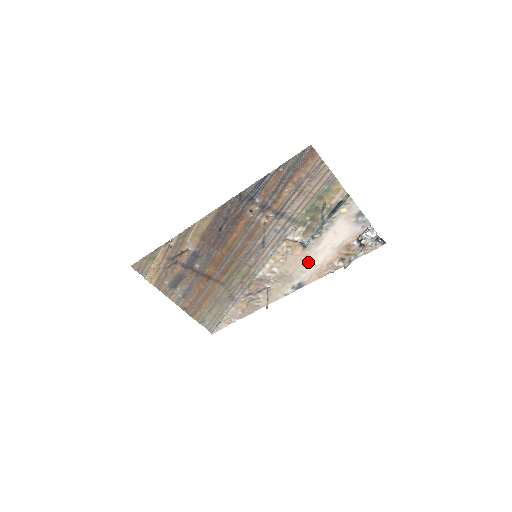
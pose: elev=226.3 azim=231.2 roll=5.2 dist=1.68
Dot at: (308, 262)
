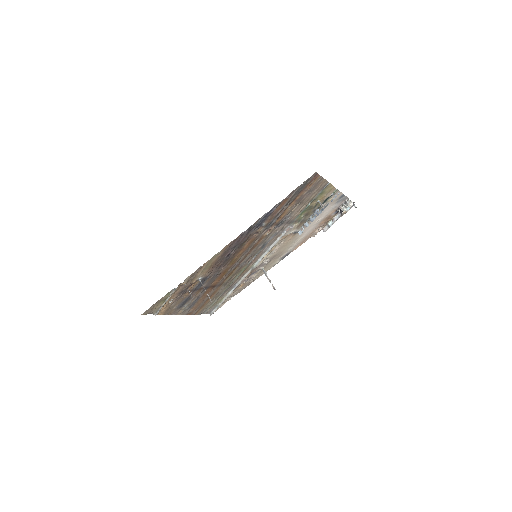
Dot at: (296, 240)
